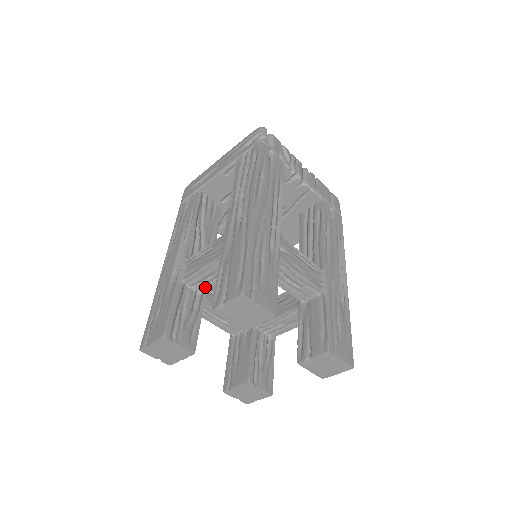
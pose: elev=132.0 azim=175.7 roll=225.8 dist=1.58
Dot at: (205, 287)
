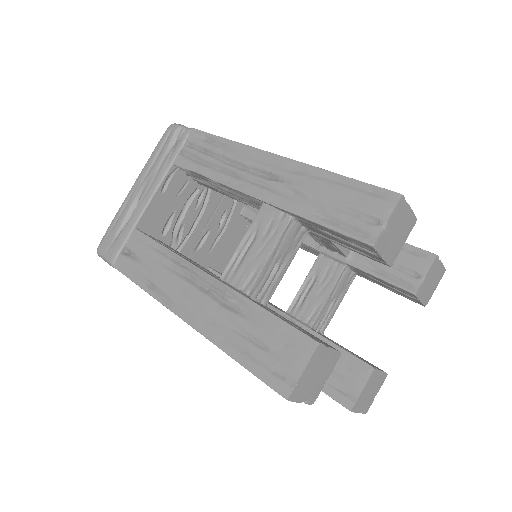
Dot at: (269, 291)
